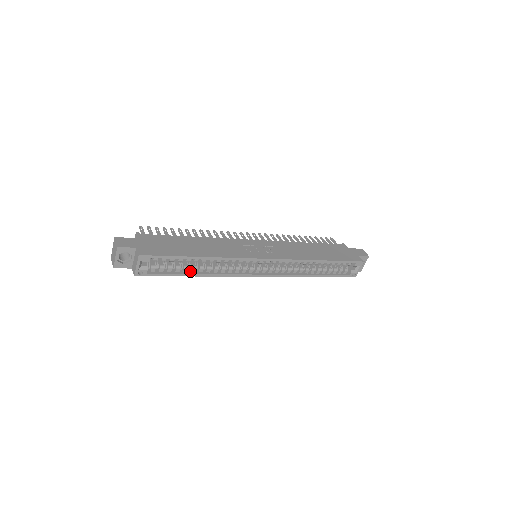
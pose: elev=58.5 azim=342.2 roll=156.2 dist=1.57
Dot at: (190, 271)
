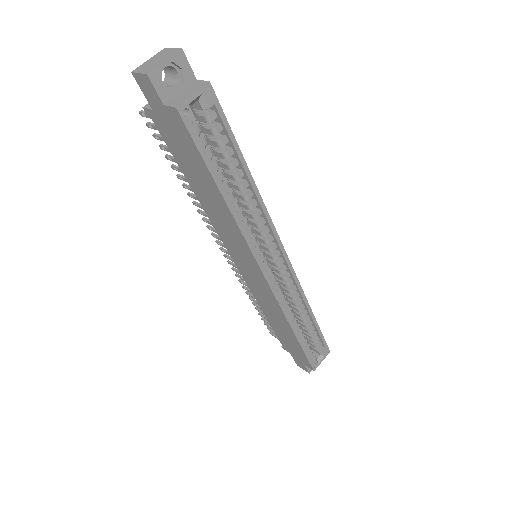
Dot at: (219, 187)
